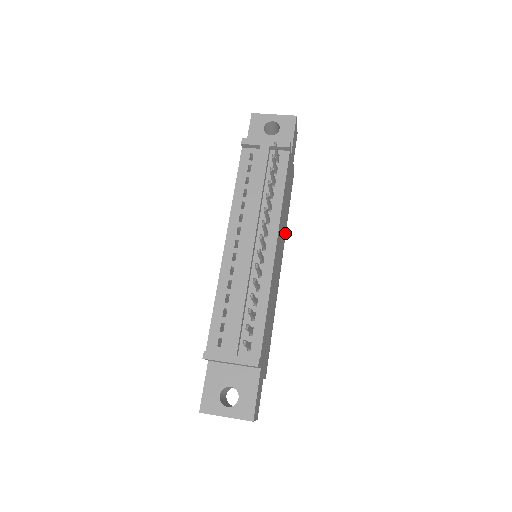
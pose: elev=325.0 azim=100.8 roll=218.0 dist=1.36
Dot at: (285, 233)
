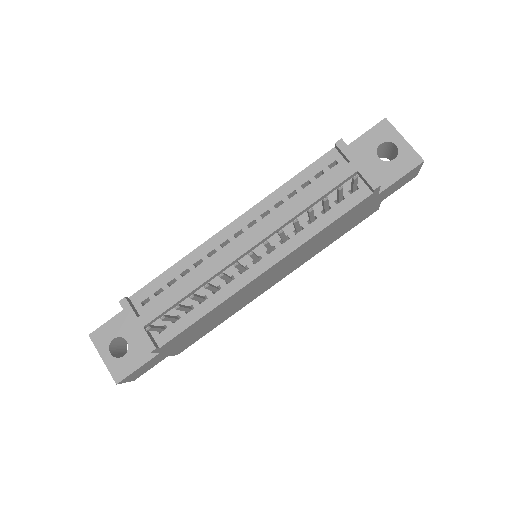
Dot at: (312, 256)
